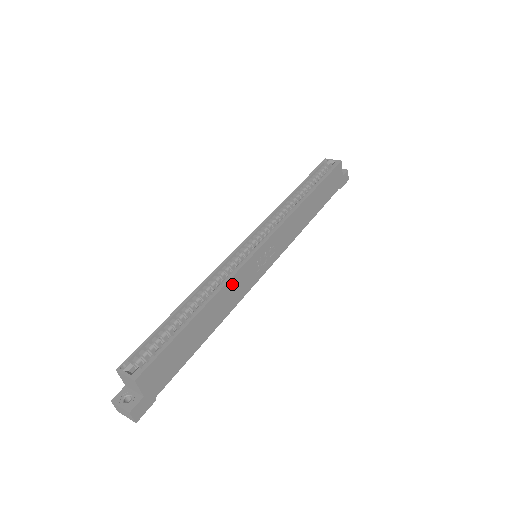
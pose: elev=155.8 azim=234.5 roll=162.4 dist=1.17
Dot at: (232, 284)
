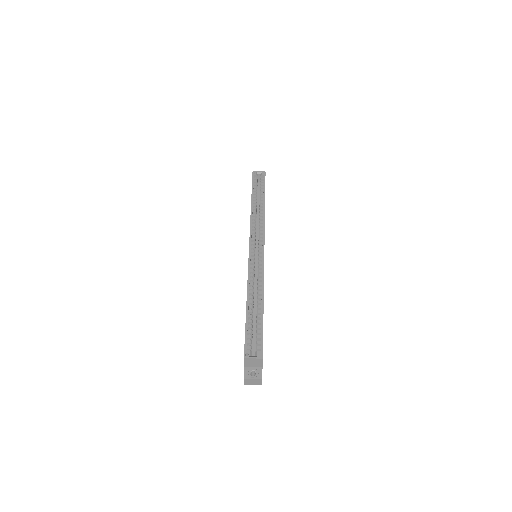
Dot at: occluded
